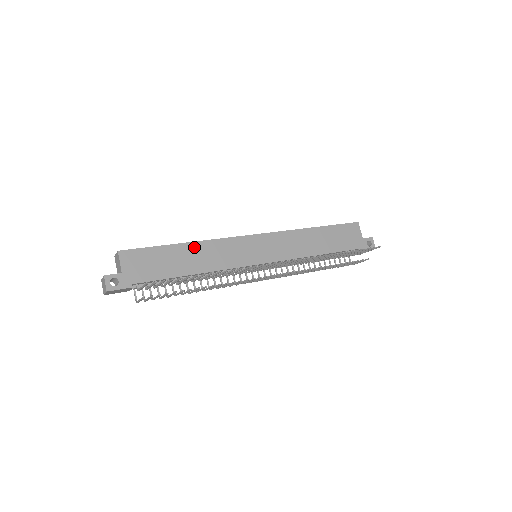
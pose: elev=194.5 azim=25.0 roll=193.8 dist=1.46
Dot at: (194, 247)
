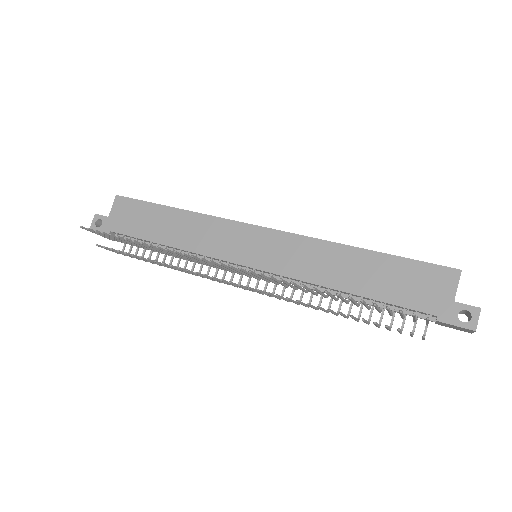
Dot at: (183, 216)
